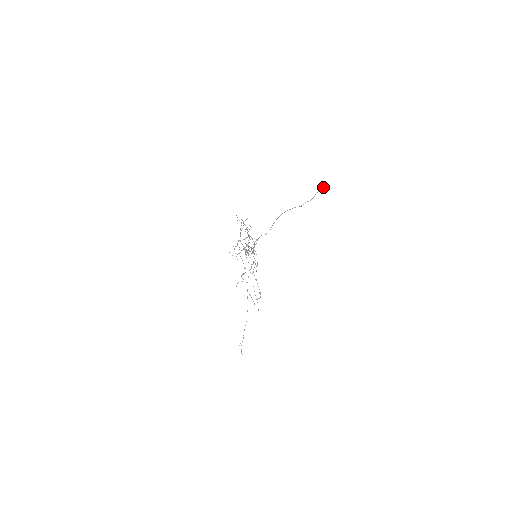
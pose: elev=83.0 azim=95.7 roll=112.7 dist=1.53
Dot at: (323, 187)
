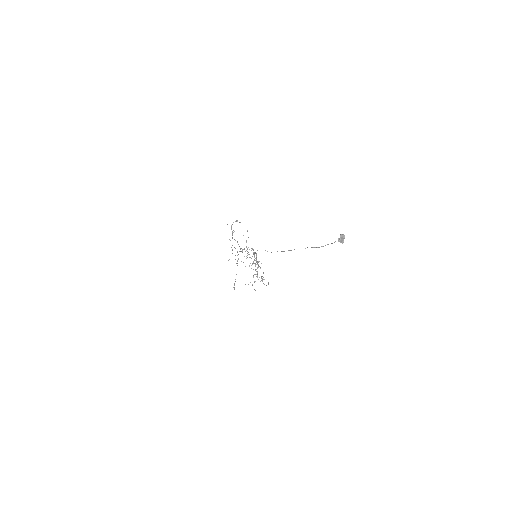
Dot at: (340, 240)
